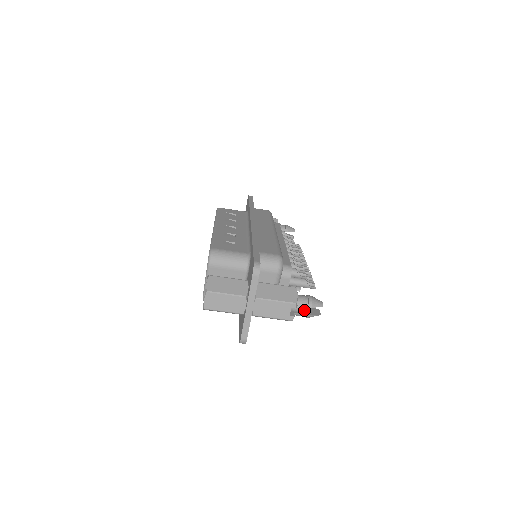
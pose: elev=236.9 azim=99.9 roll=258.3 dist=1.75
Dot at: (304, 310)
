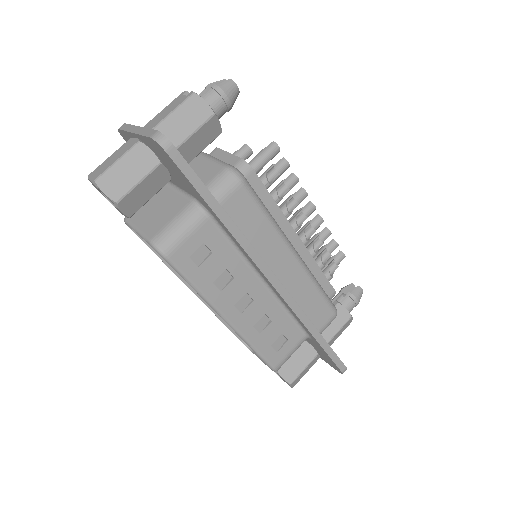
Dot at: (224, 105)
